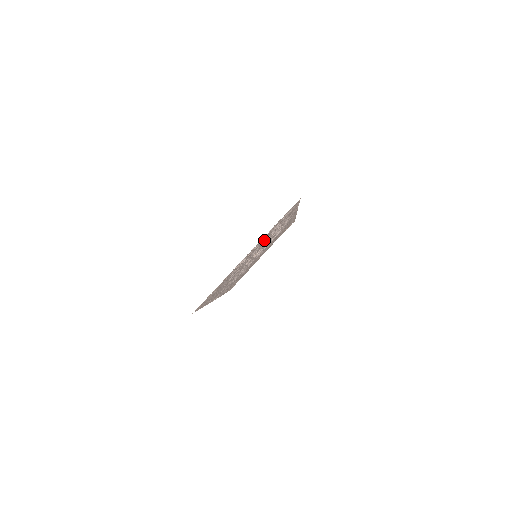
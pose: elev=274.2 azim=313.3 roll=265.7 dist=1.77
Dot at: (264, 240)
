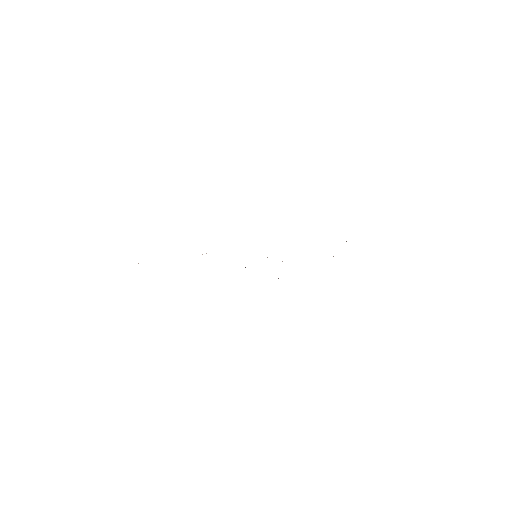
Dot at: occluded
